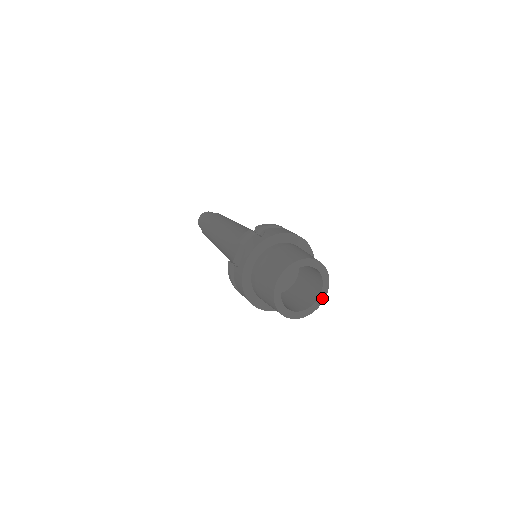
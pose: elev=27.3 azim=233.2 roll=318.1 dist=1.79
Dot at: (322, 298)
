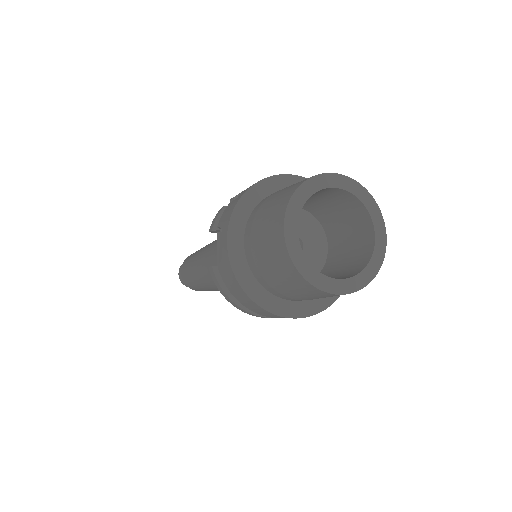
Dot at: (381, 241)
